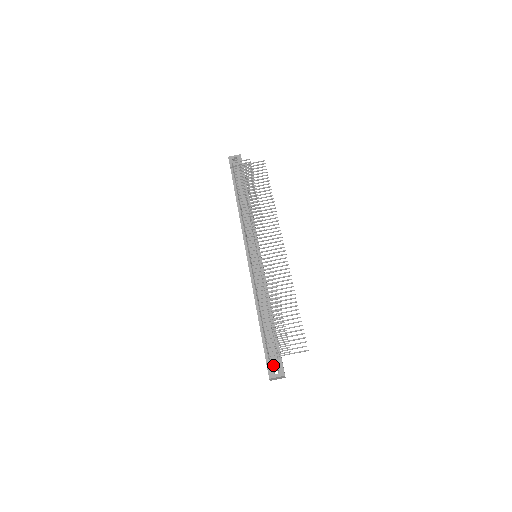
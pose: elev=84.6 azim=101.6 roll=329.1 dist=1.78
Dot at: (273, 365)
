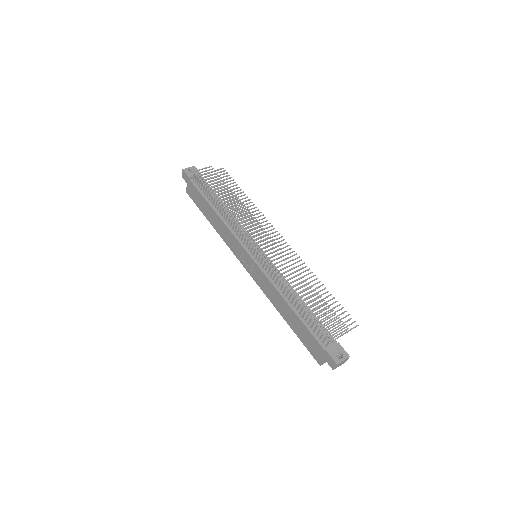
Dot at: (333, 350)
